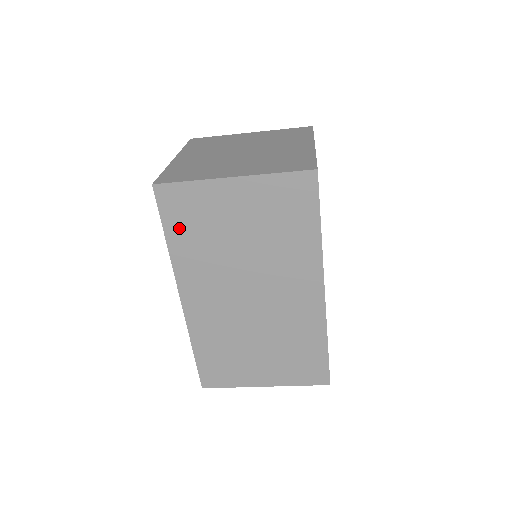
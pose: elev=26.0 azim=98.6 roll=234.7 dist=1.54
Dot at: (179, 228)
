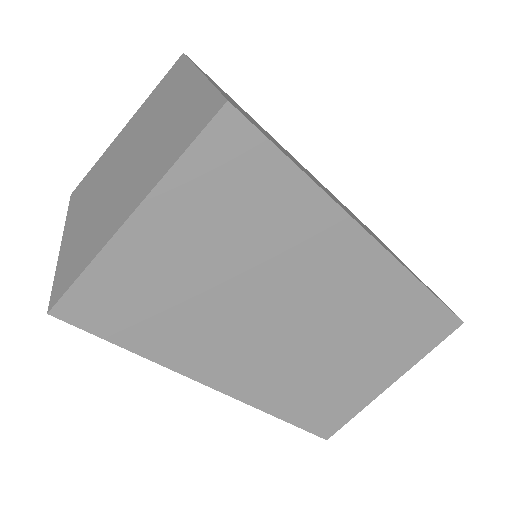
Dot at: (134, 328)
